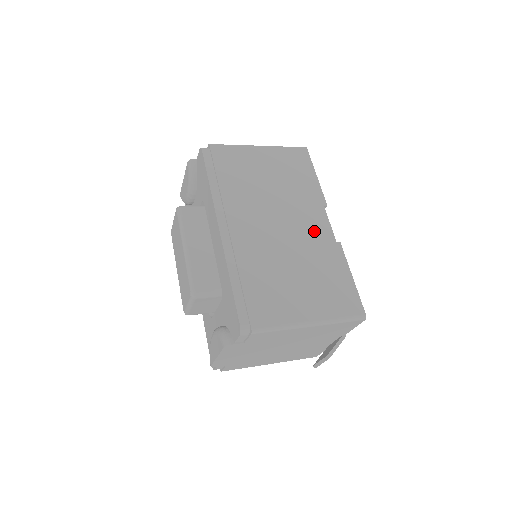
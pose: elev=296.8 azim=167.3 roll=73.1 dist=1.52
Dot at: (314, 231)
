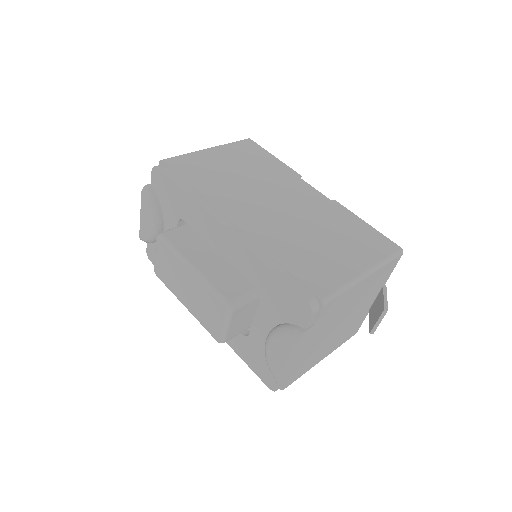
Dot at: (307, 199)
